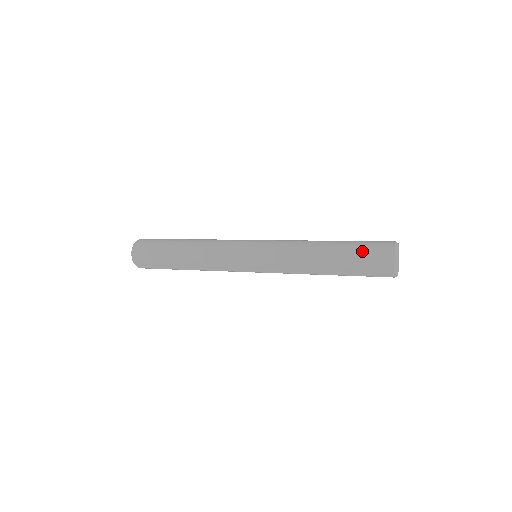
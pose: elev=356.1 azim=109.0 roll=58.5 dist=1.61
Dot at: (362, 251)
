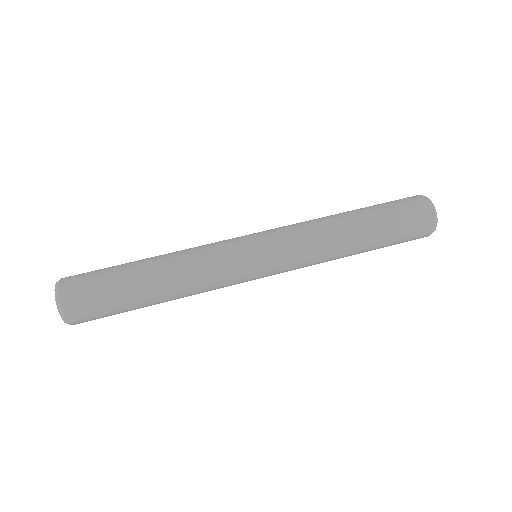
Dot at: occluded
